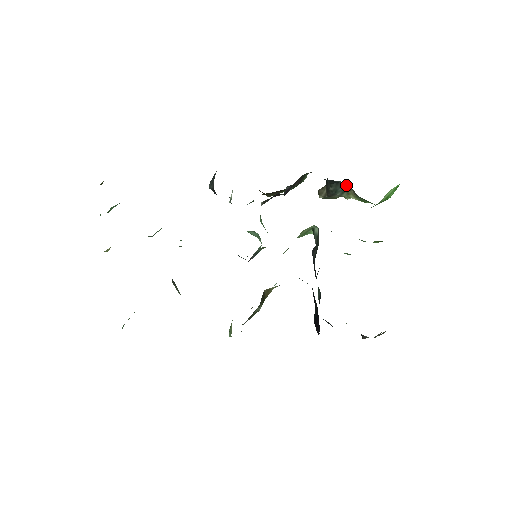
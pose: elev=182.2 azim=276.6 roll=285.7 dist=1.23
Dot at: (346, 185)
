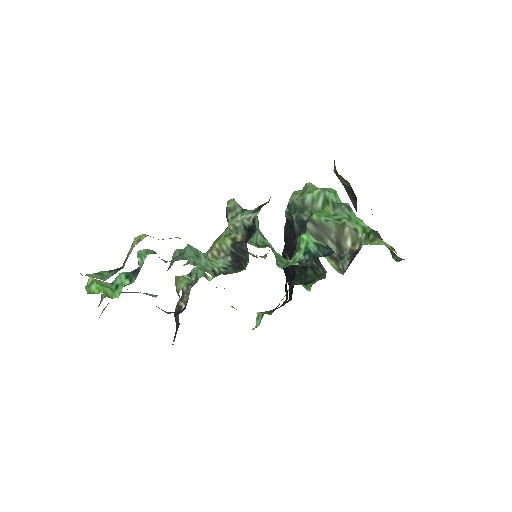
Dot at: occluded
